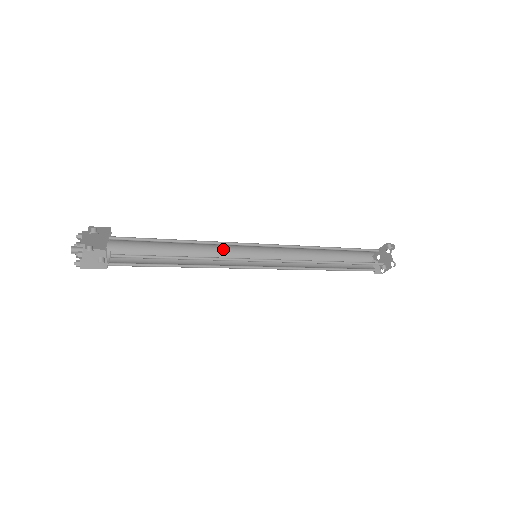
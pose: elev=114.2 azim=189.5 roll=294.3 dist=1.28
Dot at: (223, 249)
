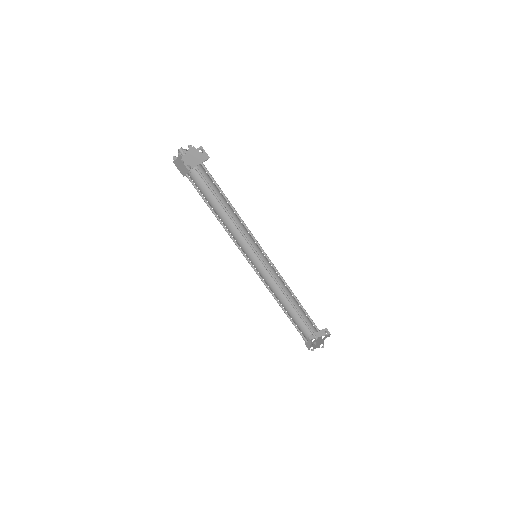
Dot at: occluded
